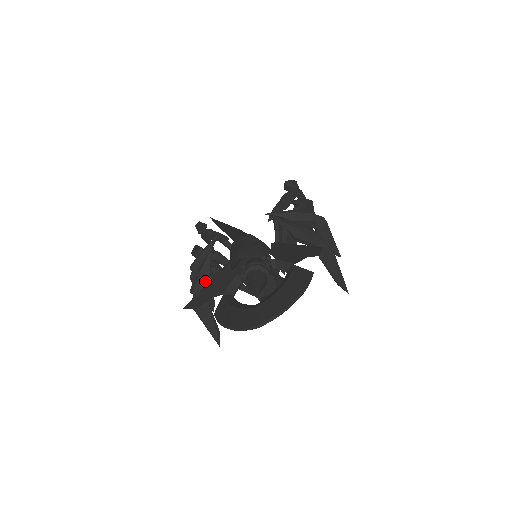
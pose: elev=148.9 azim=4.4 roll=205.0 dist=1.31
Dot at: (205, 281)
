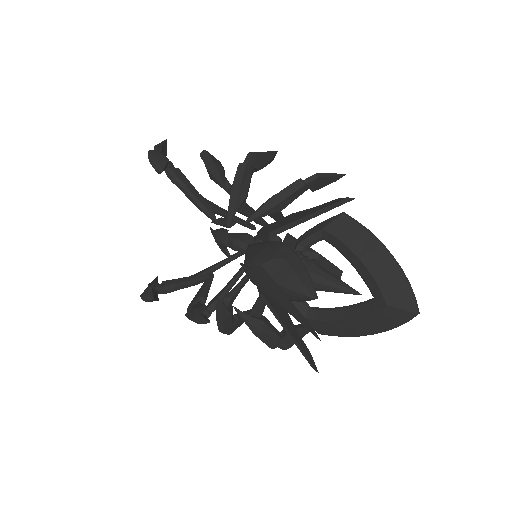
Dot at: (270, 329)
